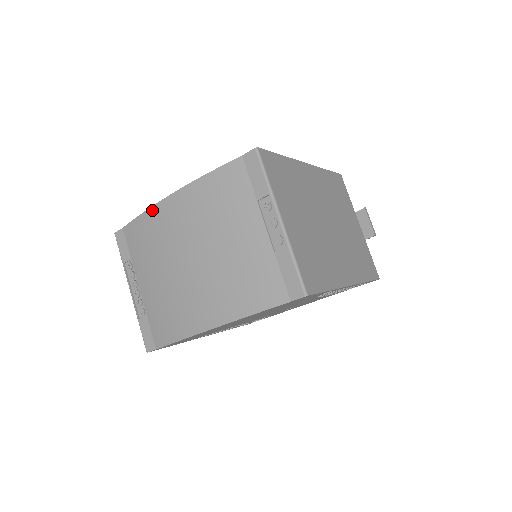
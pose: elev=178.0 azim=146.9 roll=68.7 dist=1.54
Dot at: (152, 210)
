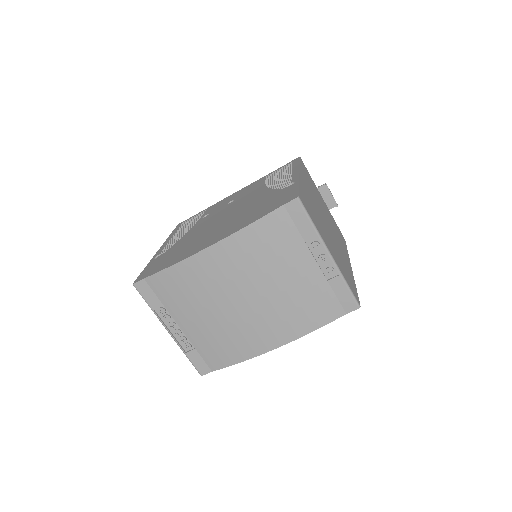
Dot at: (187, 262)
